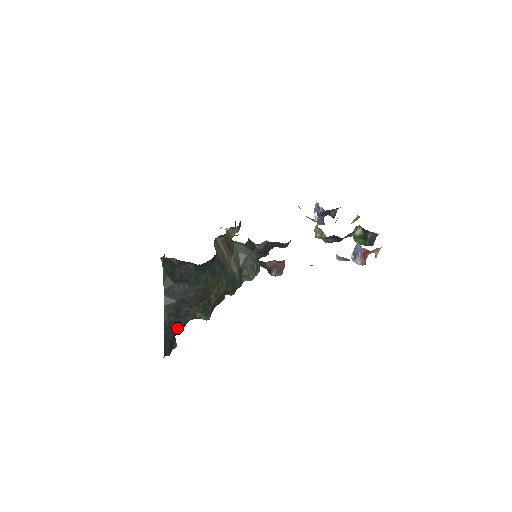
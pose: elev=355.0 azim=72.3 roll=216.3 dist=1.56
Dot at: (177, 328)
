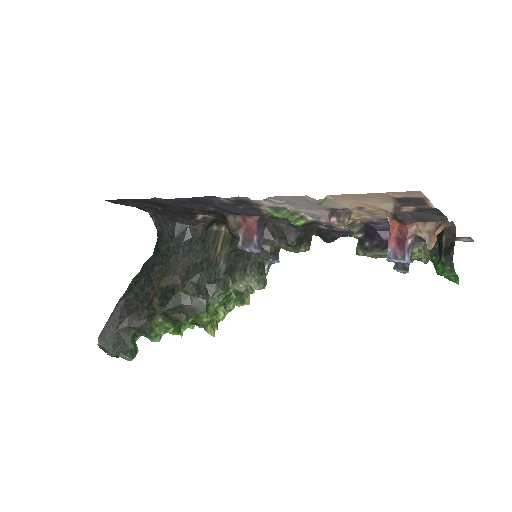
Dot at: (132, 316)
